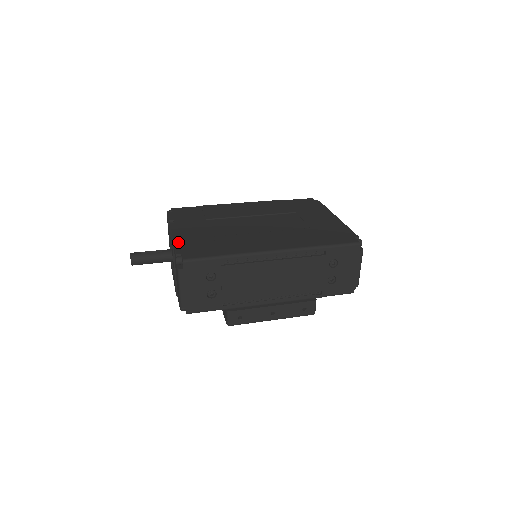
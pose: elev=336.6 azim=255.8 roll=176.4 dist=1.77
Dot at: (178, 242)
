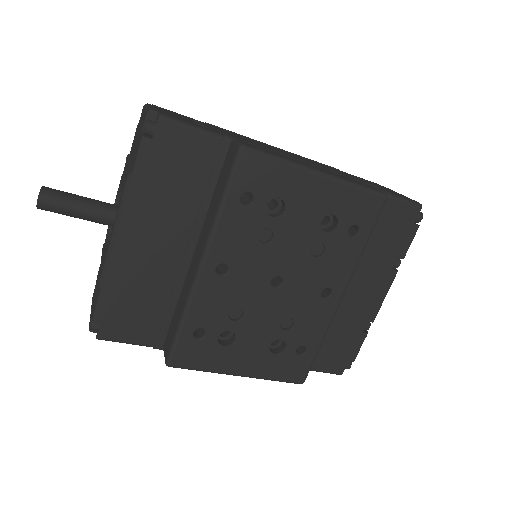
Dot at: occluded
